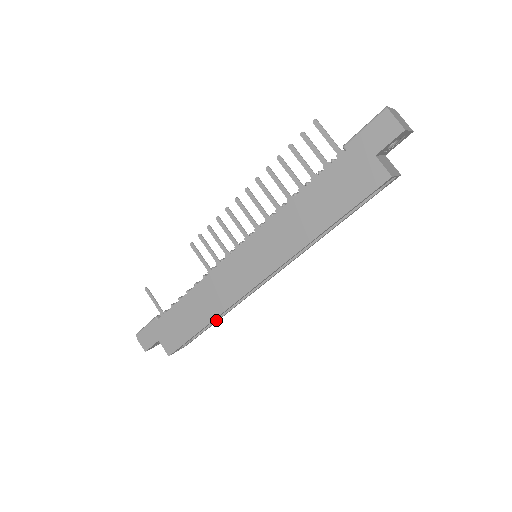
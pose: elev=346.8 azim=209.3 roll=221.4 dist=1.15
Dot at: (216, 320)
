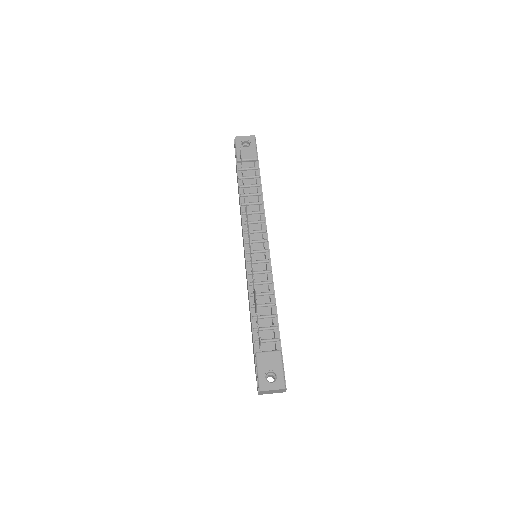
Dot at: occluded
